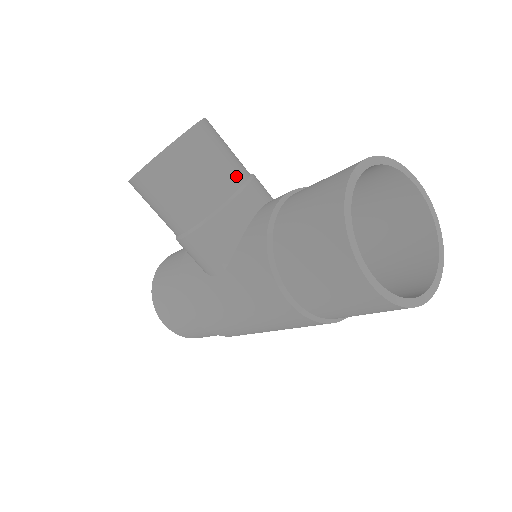
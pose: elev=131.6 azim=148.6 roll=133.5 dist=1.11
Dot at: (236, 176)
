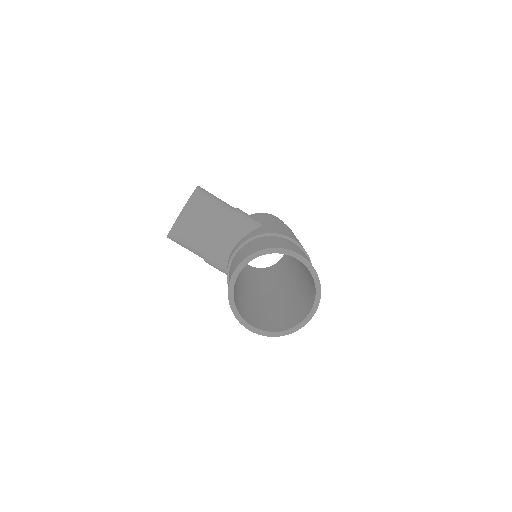
Dot at: (215, 232)
